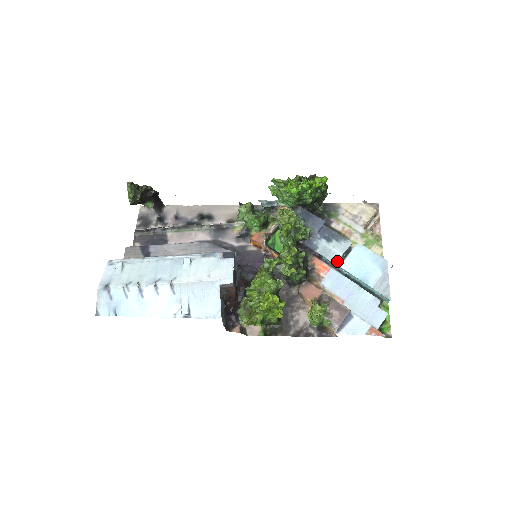
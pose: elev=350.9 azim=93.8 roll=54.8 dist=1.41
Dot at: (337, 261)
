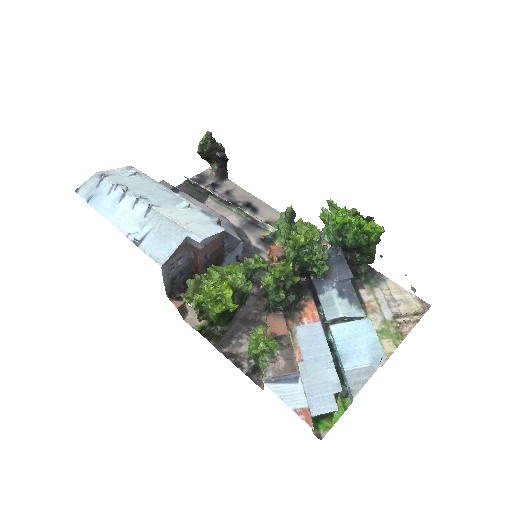
Dot at: (331, 318)
